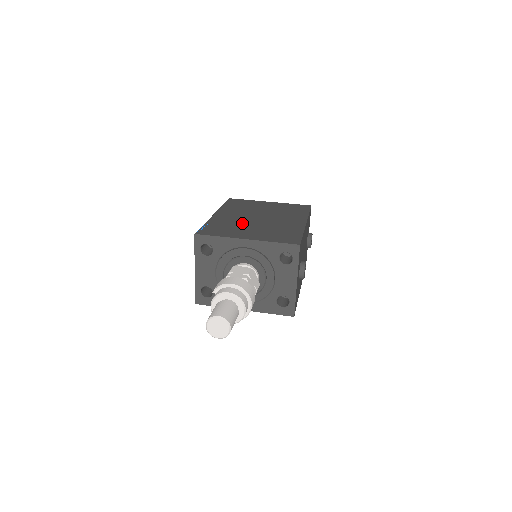
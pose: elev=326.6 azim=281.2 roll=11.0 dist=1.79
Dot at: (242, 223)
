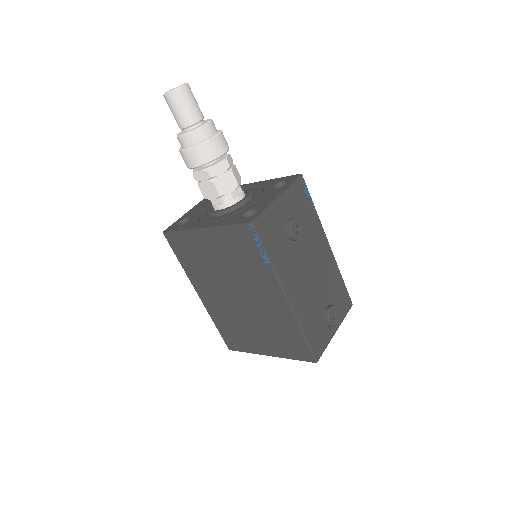
Dot at: occluded
